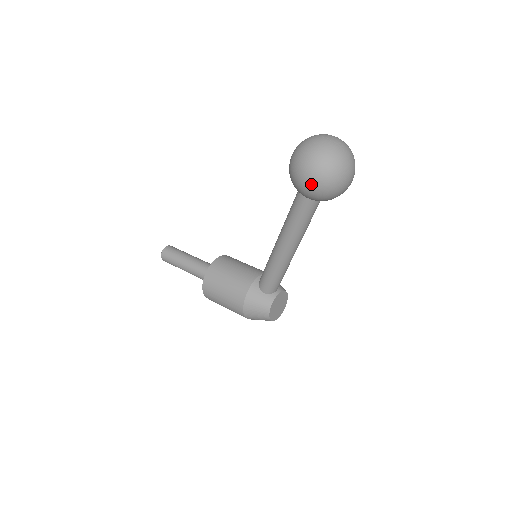
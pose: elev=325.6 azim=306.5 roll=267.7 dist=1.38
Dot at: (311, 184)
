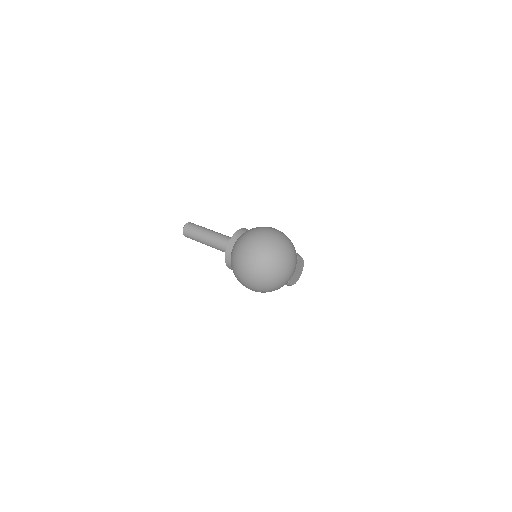
Dot at: occluded
